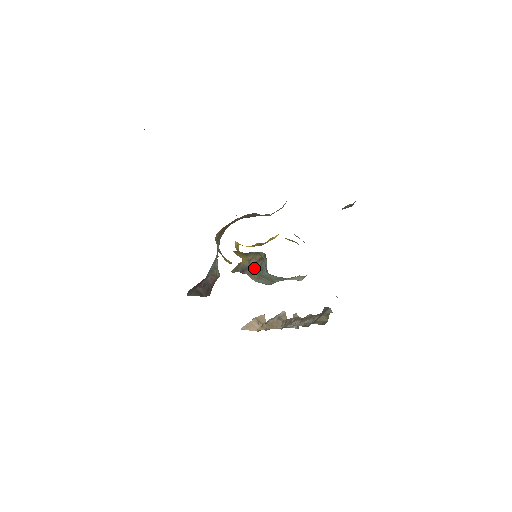
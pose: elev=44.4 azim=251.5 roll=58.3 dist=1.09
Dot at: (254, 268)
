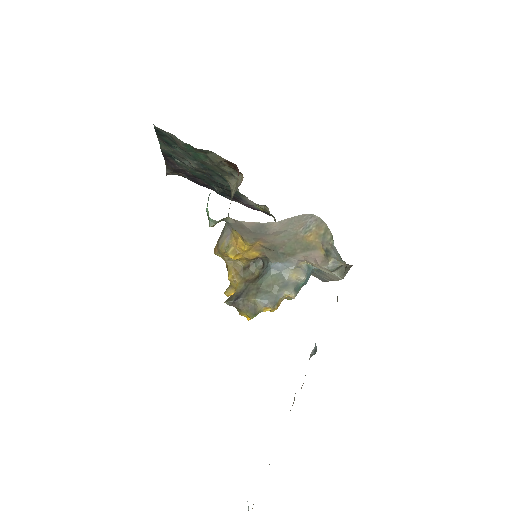
Dot at: (252, 285)
